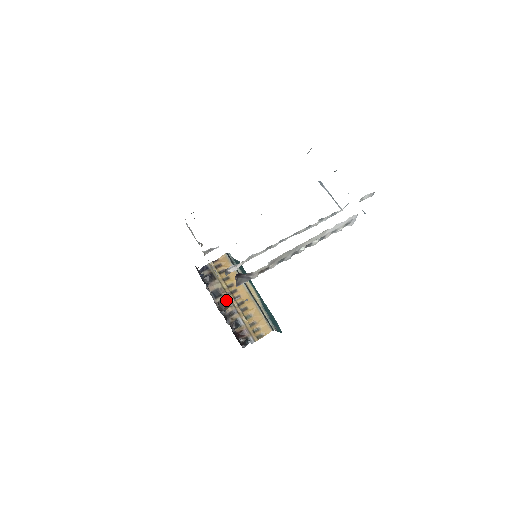
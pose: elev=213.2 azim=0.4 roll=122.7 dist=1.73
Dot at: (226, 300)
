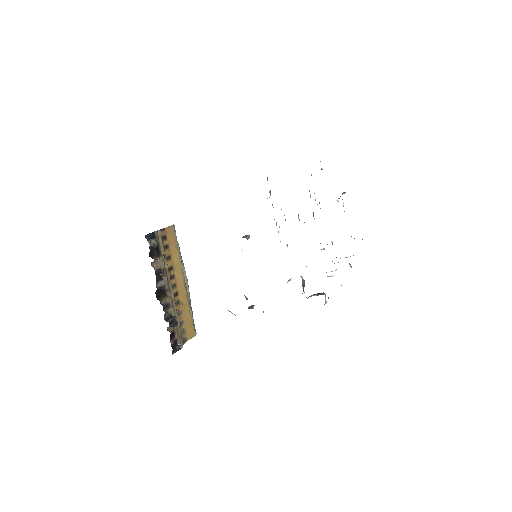
Dot at: (165, 287)
